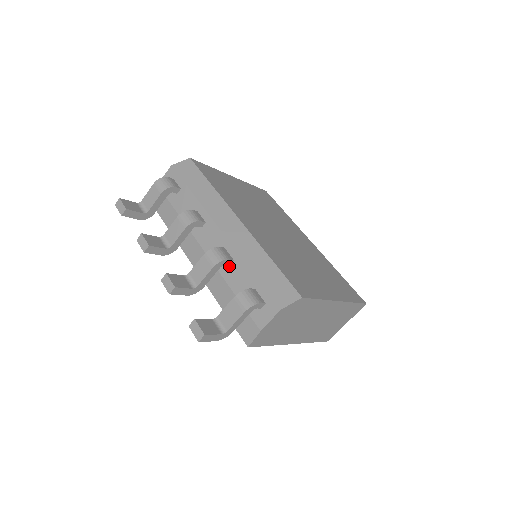
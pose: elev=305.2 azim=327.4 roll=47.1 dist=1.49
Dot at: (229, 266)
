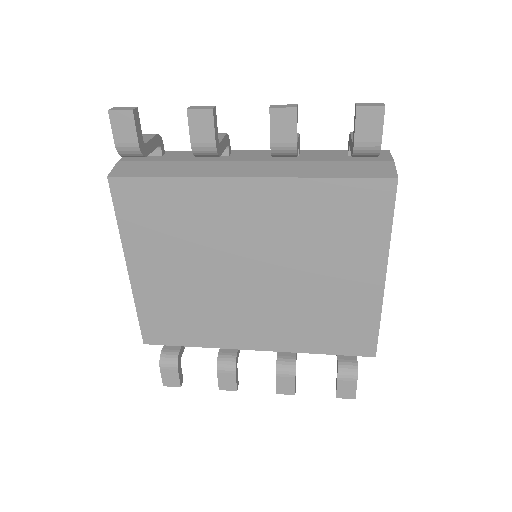
Dot at: (299, 156)
